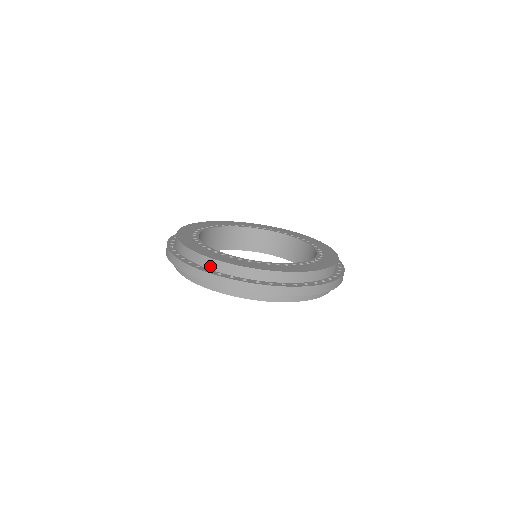
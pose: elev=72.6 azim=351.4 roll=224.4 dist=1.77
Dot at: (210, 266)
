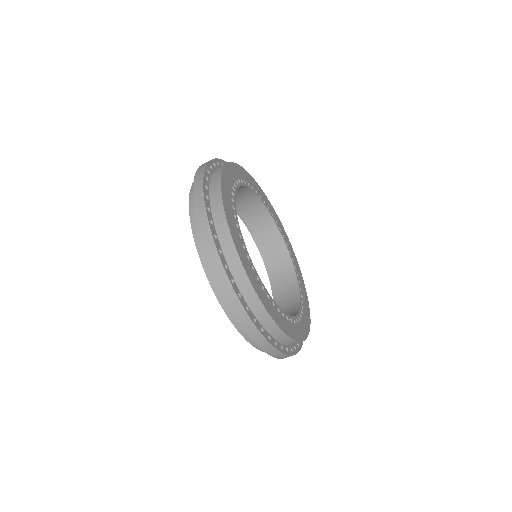
Dot at: (265, 324)
